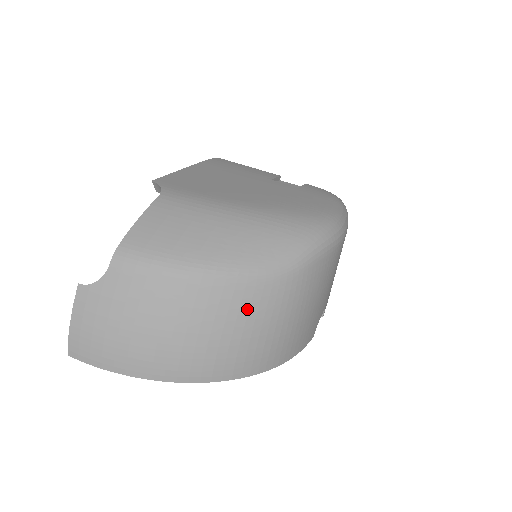
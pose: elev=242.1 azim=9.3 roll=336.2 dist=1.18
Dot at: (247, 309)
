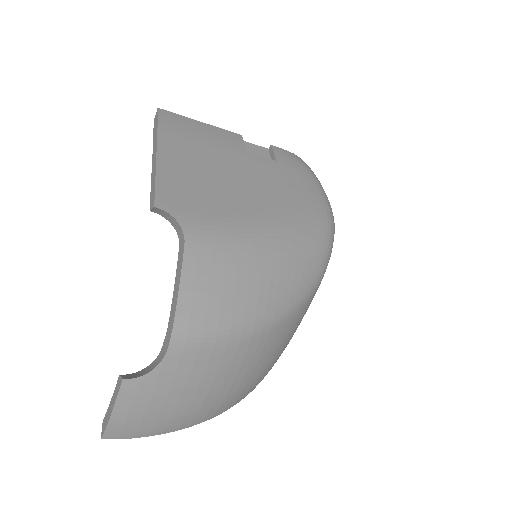
Dot at: (288, 334)
